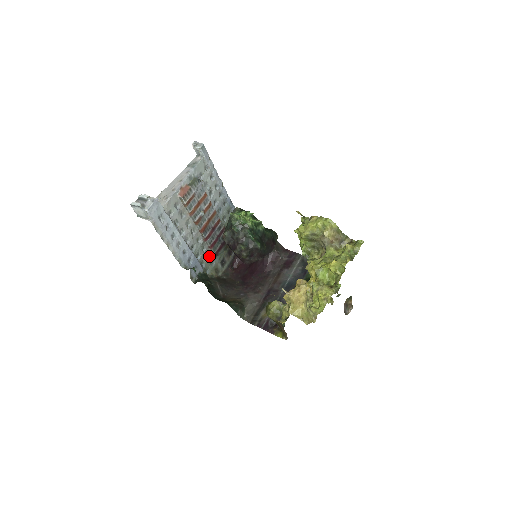
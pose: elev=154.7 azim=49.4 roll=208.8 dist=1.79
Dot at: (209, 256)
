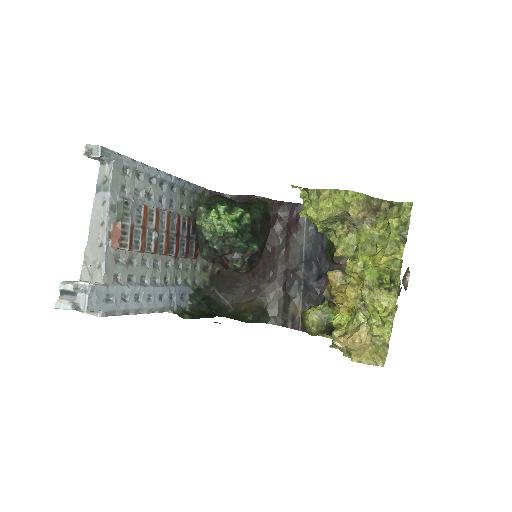
Dot at: (189, 265)
